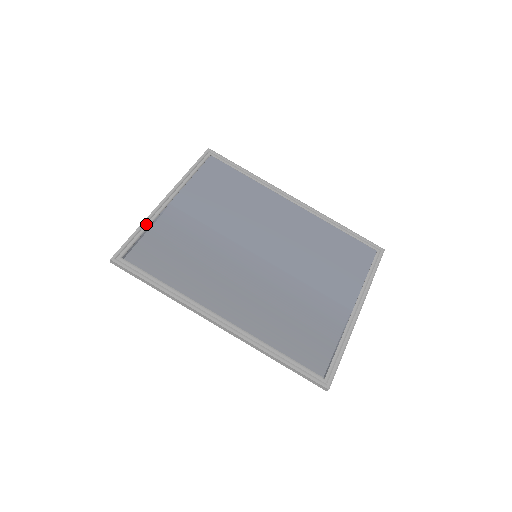
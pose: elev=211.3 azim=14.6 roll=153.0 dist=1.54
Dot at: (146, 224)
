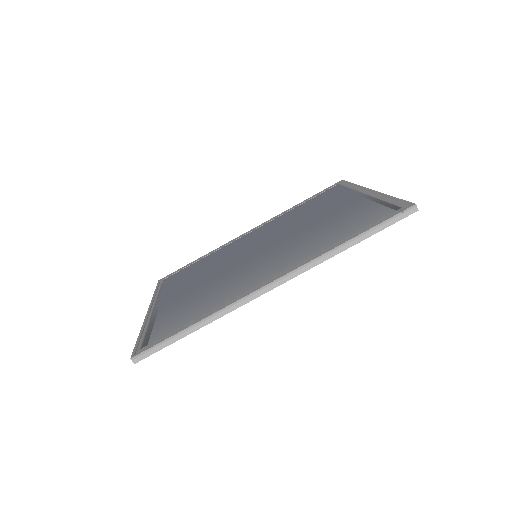
Dot at: (145, 326)
